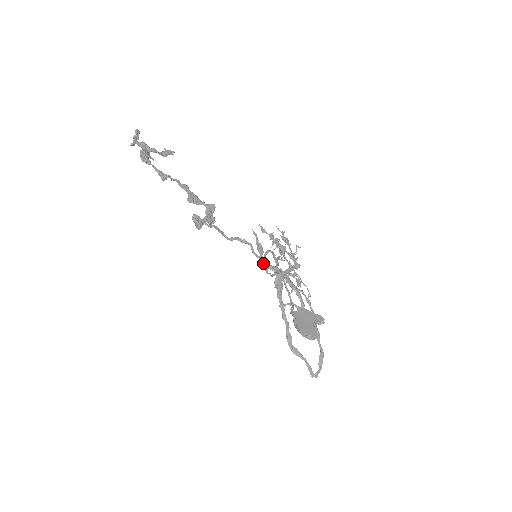
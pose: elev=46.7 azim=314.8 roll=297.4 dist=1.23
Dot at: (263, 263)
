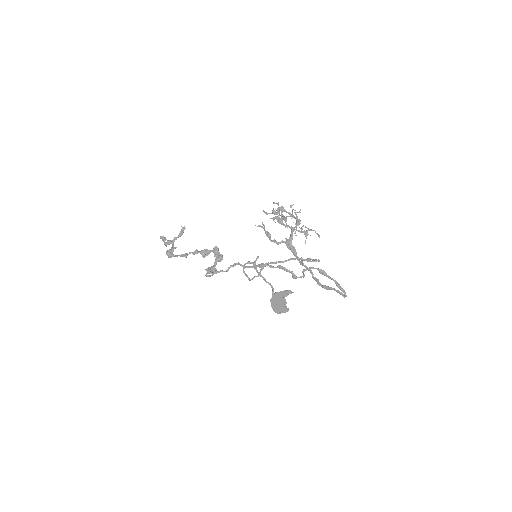
Dot at: occluded
